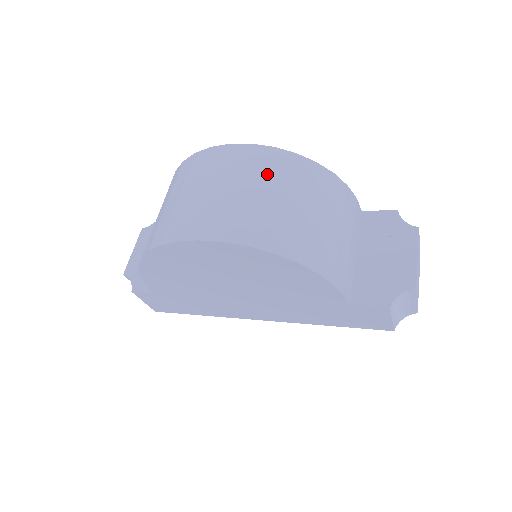
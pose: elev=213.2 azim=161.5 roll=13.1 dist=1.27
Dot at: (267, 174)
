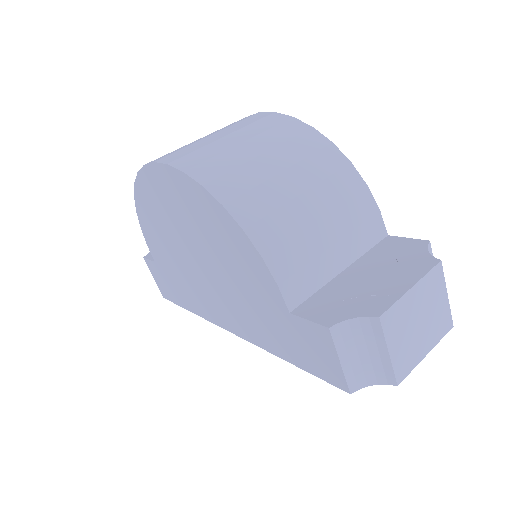
Dot at: (264, 132)
